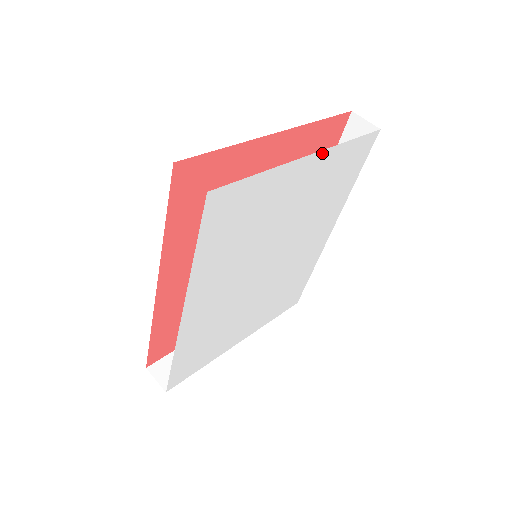
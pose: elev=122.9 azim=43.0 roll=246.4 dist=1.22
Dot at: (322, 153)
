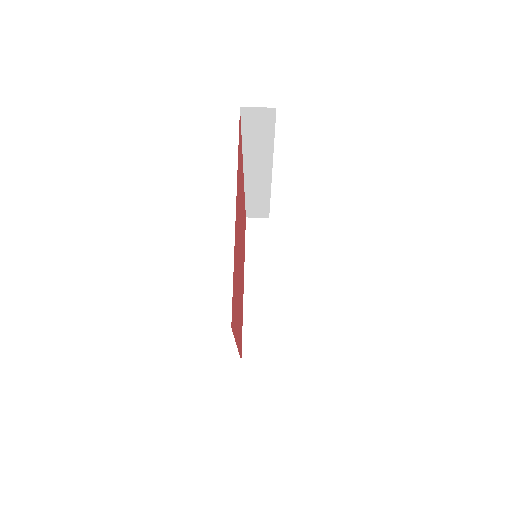
Dot at: occluded
